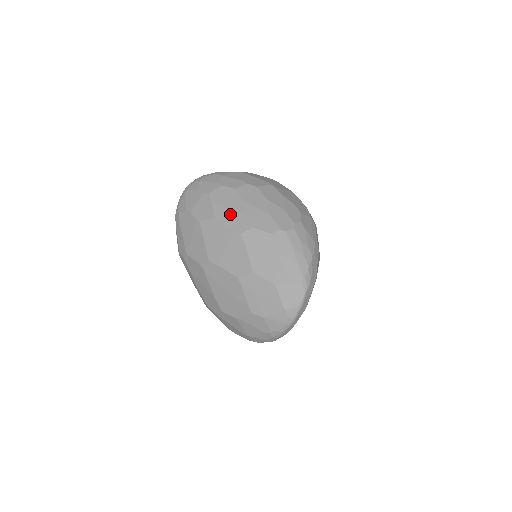
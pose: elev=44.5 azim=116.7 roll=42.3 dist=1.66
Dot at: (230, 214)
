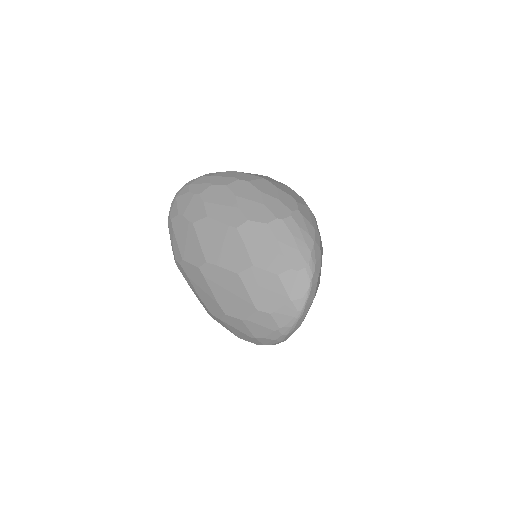
Dot at: (223, 210)
